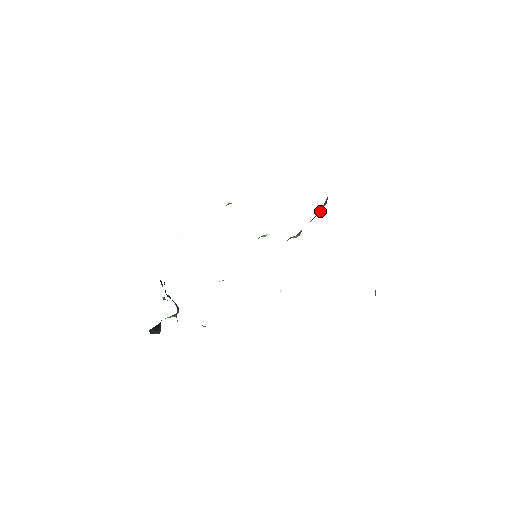
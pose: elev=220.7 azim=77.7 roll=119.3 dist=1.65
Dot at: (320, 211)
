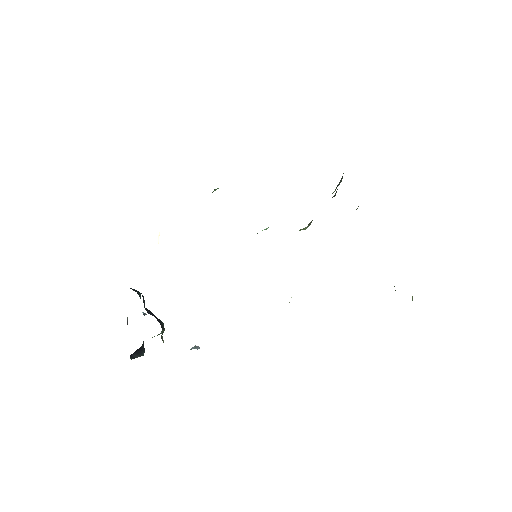
Dot at: (335, 193)
